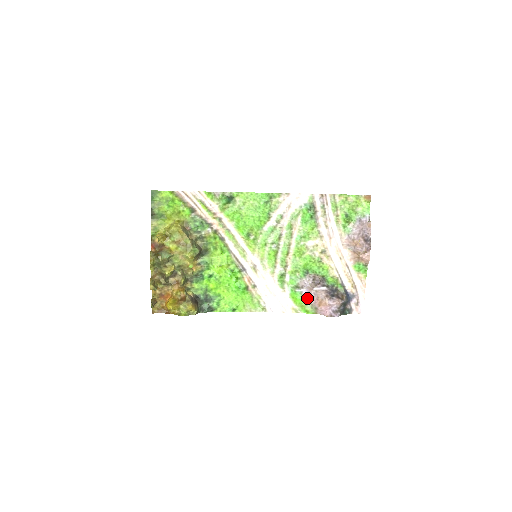
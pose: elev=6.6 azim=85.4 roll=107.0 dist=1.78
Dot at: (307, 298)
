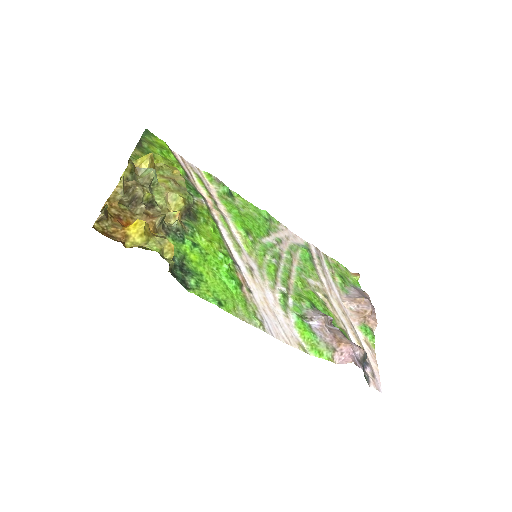
Dot at: (319, 334)
